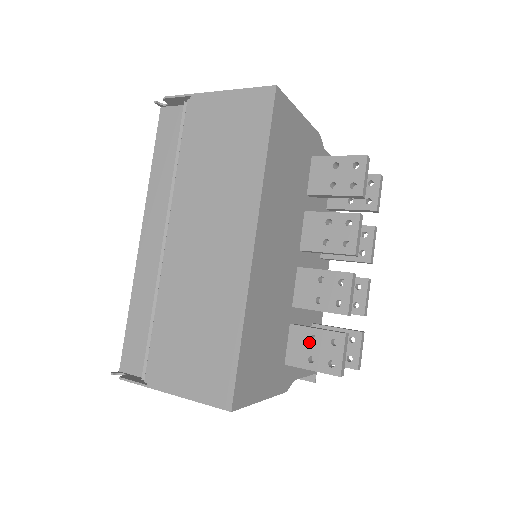
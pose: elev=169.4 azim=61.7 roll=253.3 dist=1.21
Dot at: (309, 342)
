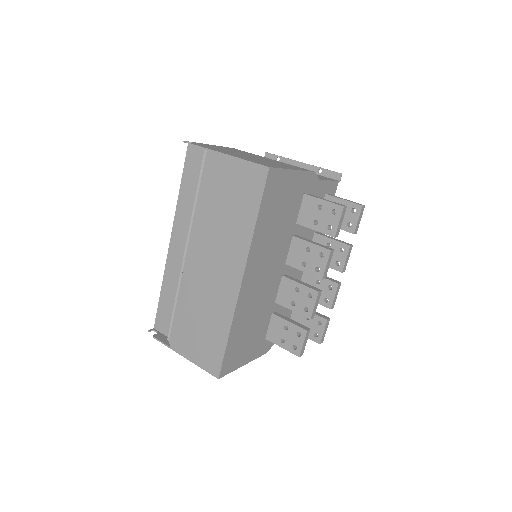
Dot at: (283, 329)
